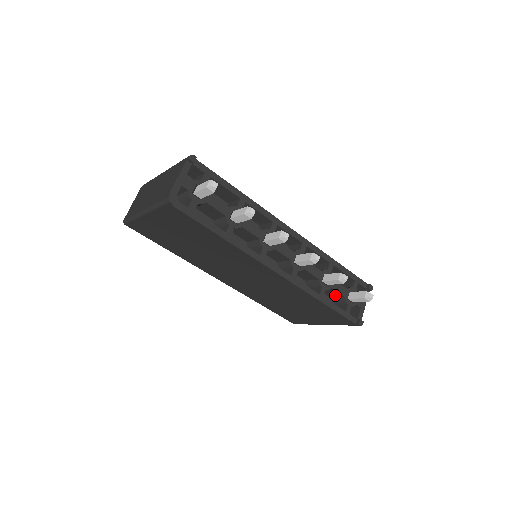
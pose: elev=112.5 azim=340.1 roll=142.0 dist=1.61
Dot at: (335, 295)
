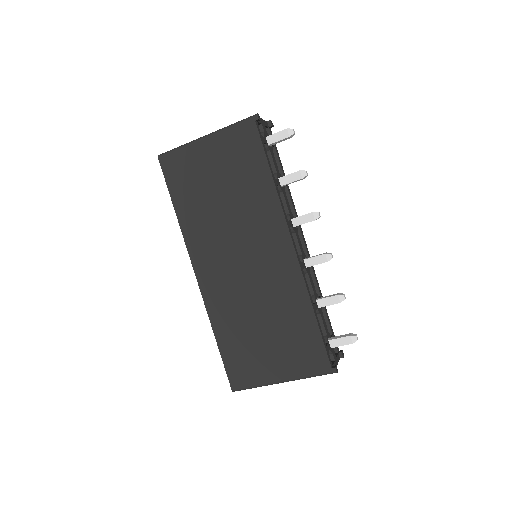
Dot at: occluded
